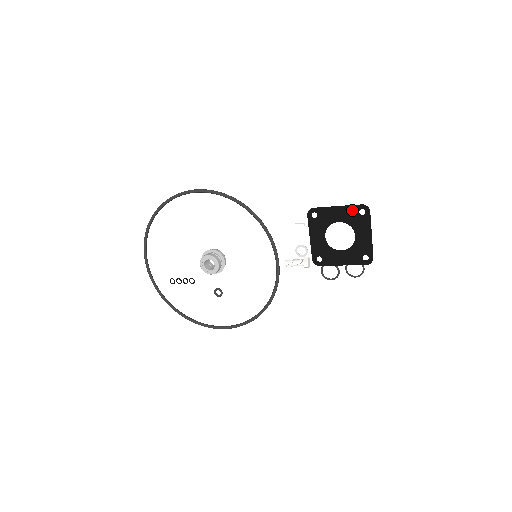
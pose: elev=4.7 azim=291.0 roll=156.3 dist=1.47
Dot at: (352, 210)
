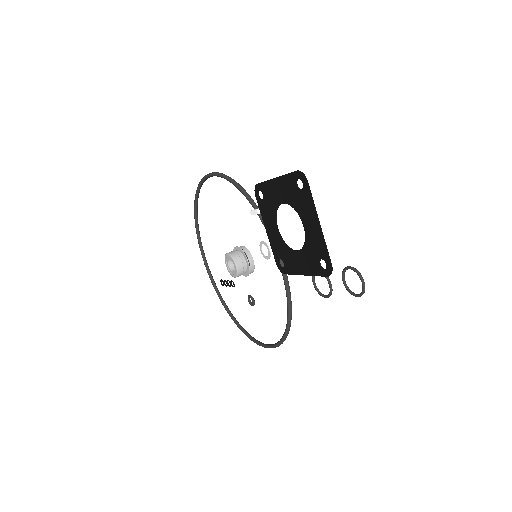
Dot at: (289, 182)
